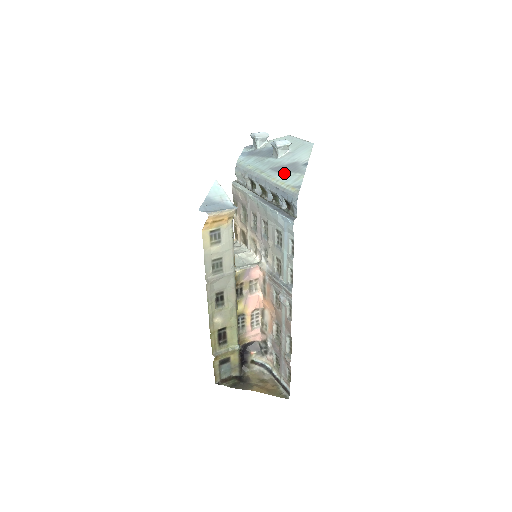
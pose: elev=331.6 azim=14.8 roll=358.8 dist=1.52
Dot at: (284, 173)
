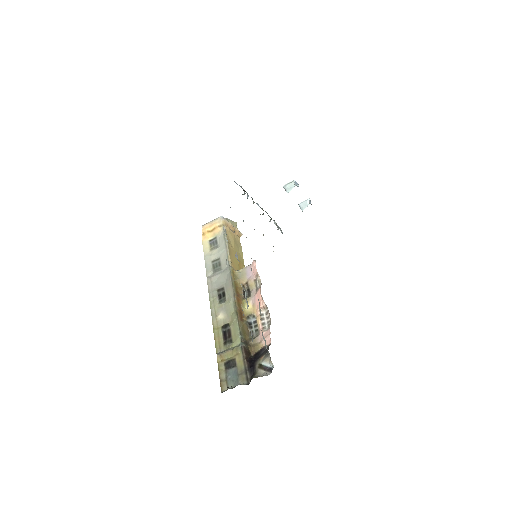
Dot at: occluded
